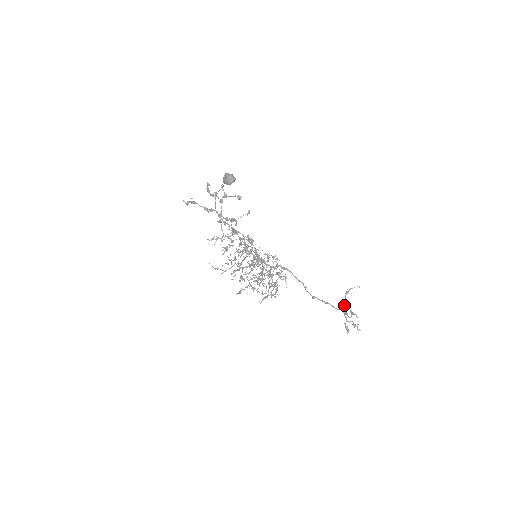
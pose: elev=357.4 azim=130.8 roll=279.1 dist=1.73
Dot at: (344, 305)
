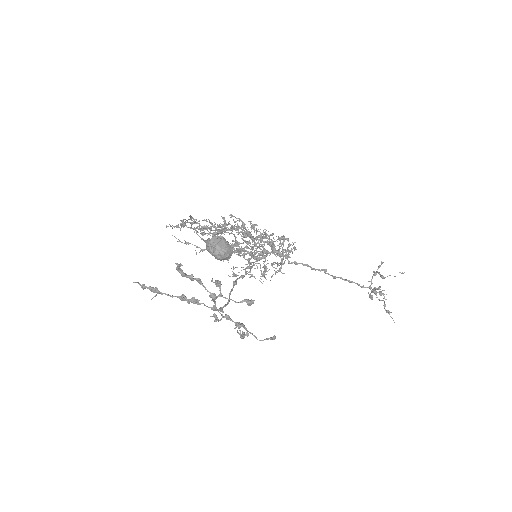
Dot at: (375, 289)
